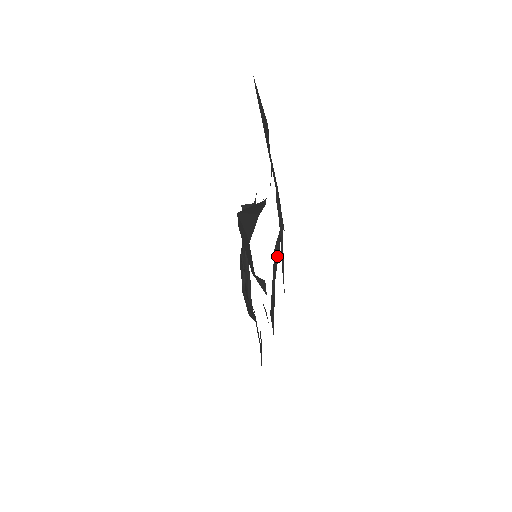
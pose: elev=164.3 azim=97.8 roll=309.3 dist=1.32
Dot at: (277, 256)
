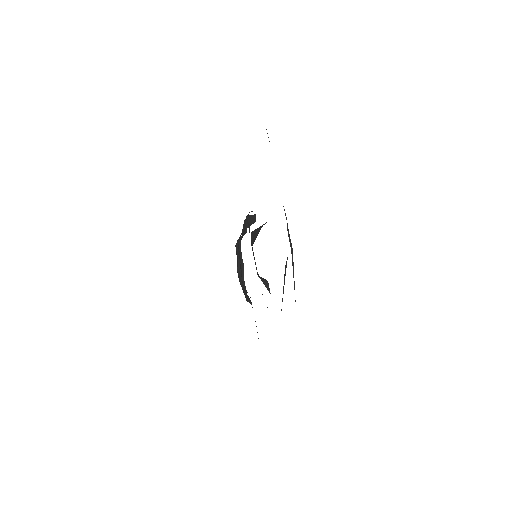
Dot at: (285, 271)
